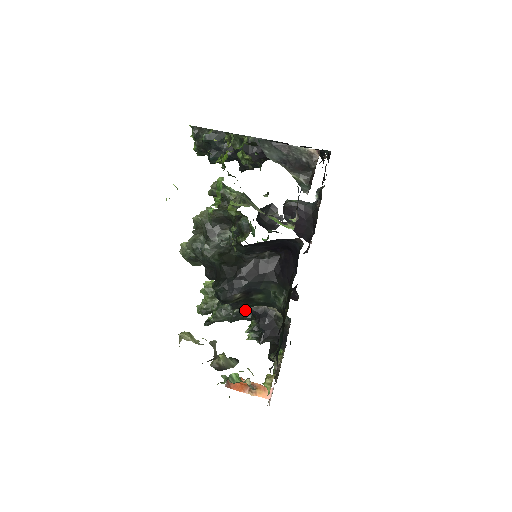
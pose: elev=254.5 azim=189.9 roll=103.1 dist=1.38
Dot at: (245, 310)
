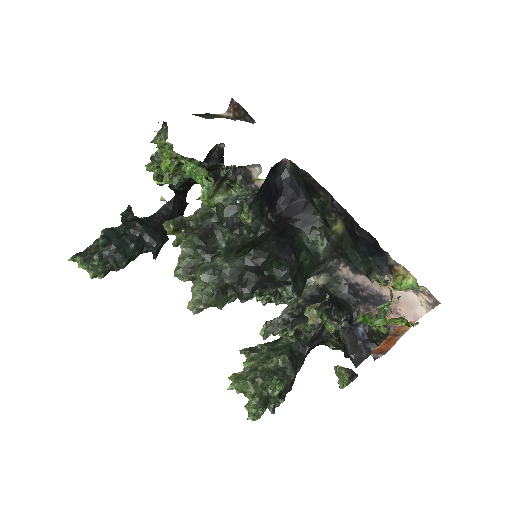
Dot at: (290, 353)
